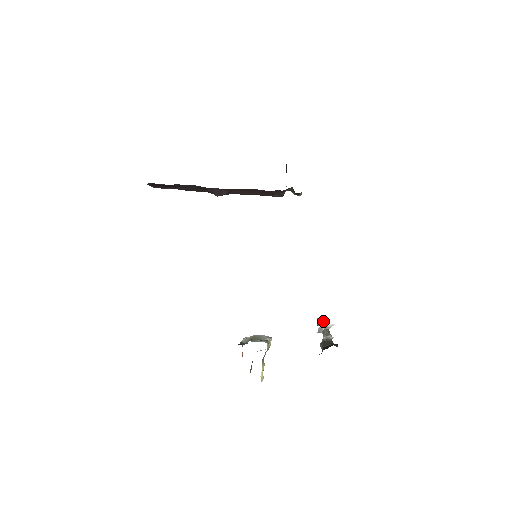
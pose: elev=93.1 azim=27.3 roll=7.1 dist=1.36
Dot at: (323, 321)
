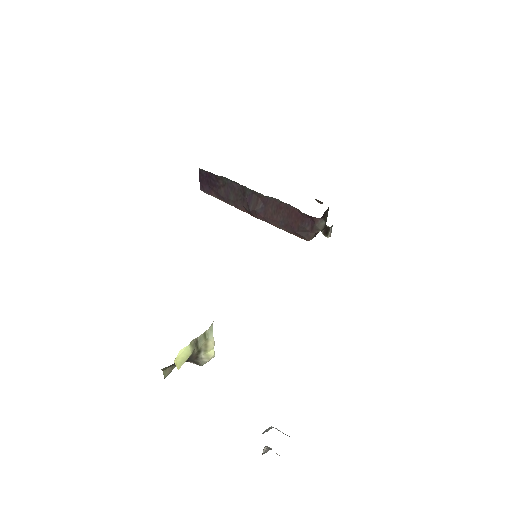
Dot at: occluded
